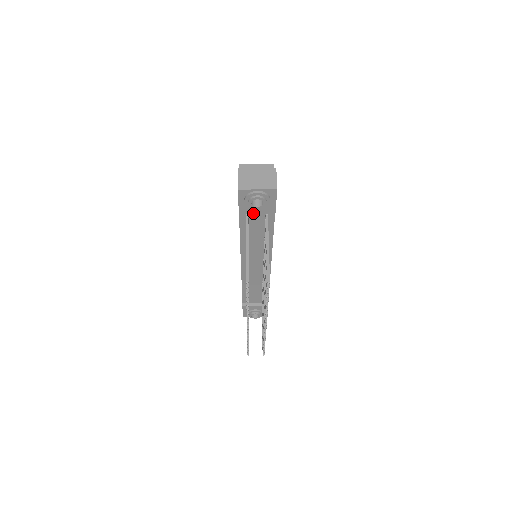
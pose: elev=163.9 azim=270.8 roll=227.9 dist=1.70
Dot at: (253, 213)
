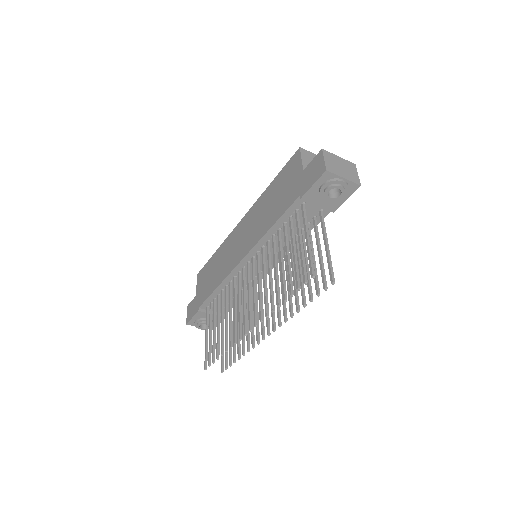
Dot at: (314, 203)
